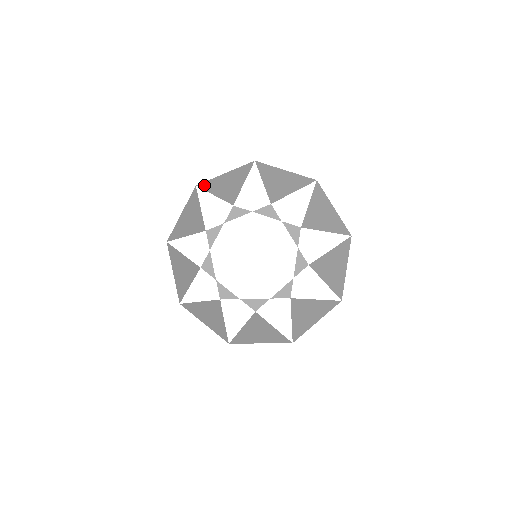
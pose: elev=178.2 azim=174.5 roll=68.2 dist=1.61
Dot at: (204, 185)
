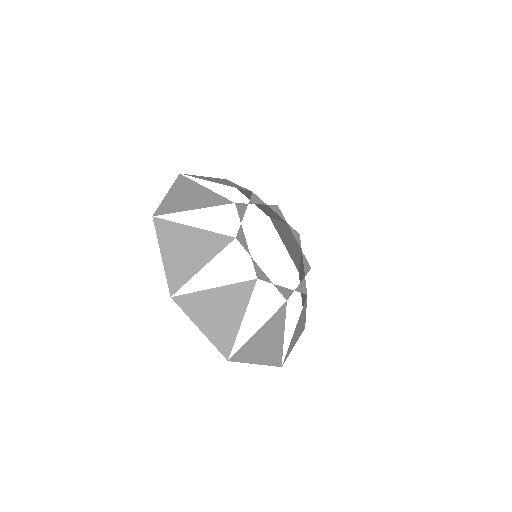
Dot at: occluded
